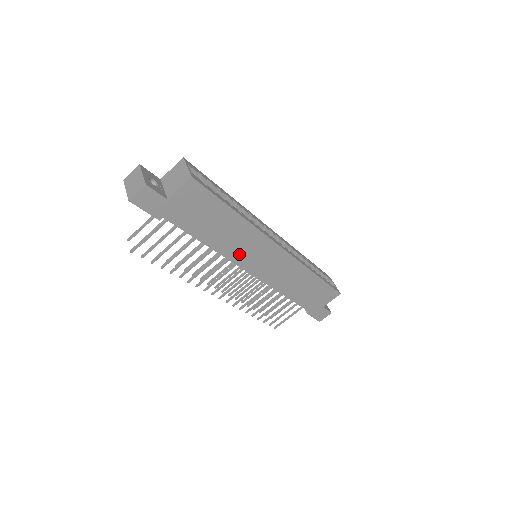
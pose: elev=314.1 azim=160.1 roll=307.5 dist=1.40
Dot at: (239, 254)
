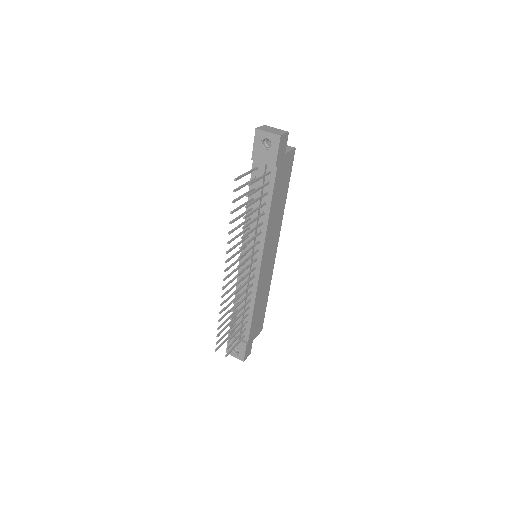
Dot at: (269, 238)
